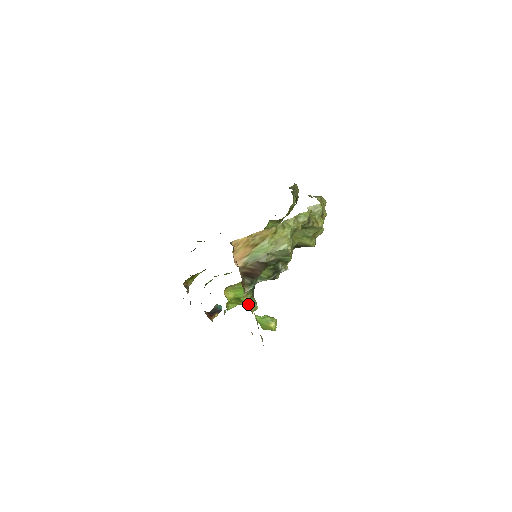
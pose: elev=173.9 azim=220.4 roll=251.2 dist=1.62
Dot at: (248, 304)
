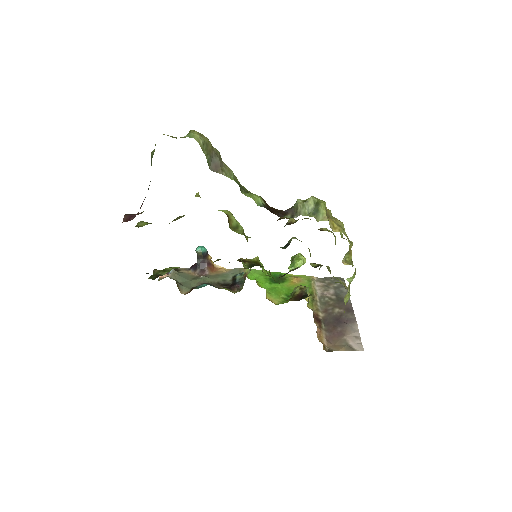
Dot at: (306, 298)
